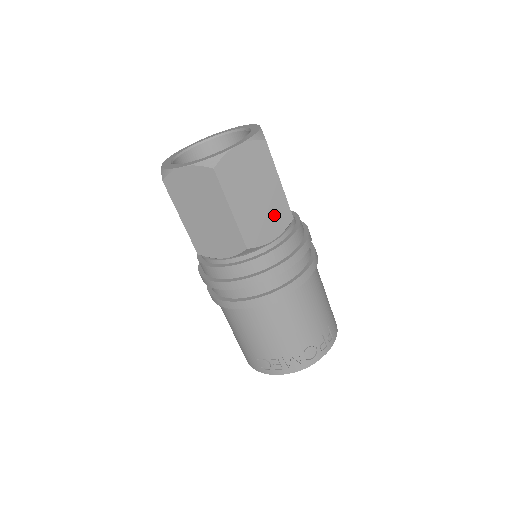
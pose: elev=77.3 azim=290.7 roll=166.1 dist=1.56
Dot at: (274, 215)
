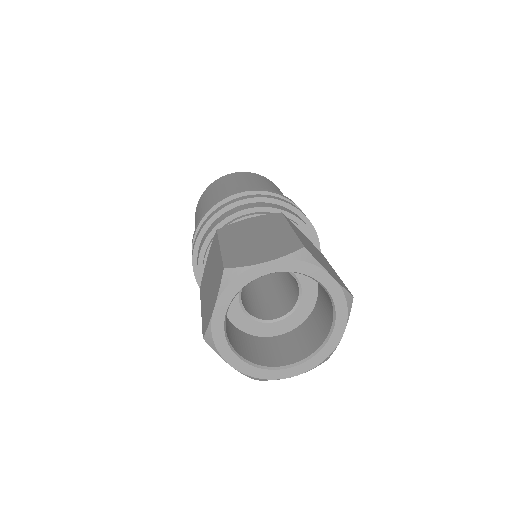
Dot at: occluded
